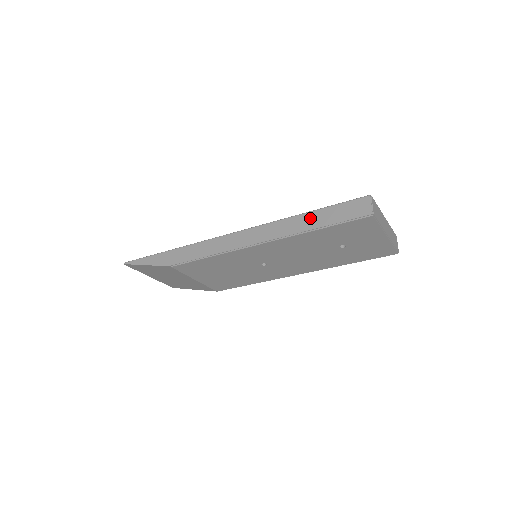
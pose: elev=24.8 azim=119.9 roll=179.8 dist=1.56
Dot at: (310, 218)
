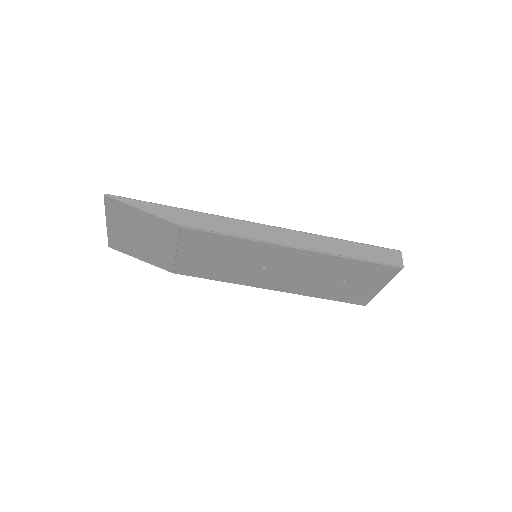
Dot at: (349, 246)
